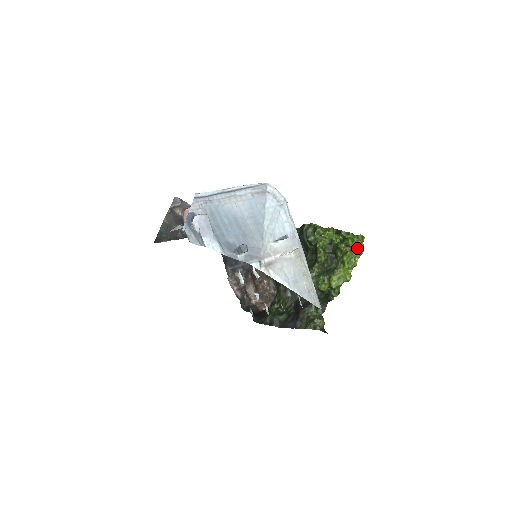
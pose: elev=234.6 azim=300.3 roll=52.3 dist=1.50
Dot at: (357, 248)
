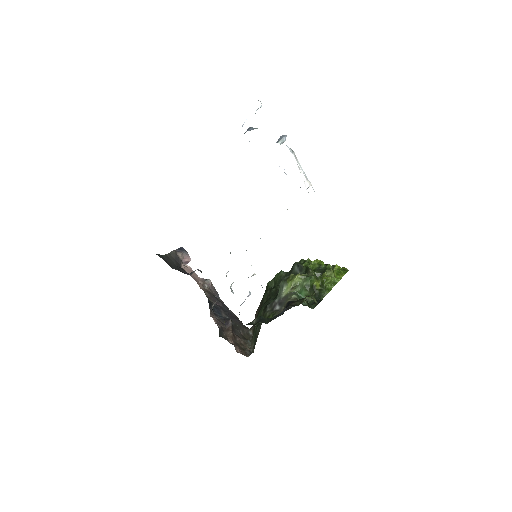
Dot at: (343, 269)
